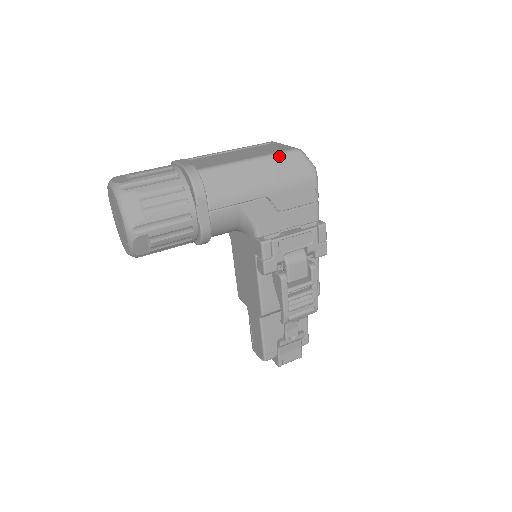
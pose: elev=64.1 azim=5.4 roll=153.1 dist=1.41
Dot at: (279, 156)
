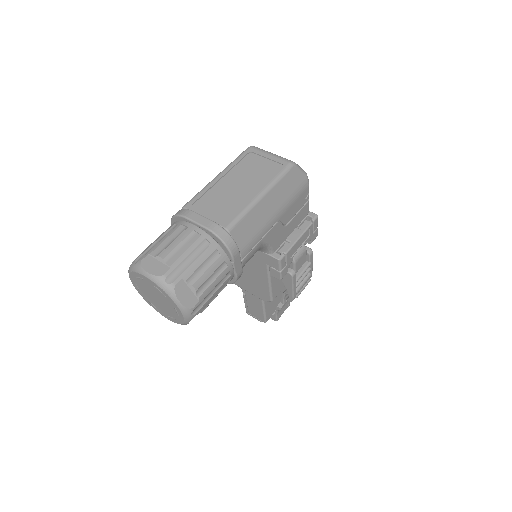
Dot at: (281, 179)
